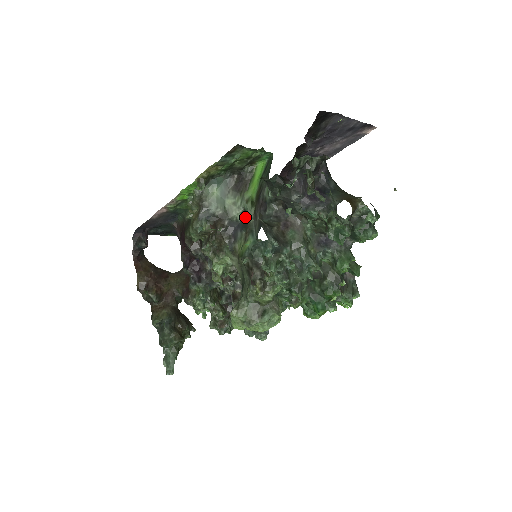
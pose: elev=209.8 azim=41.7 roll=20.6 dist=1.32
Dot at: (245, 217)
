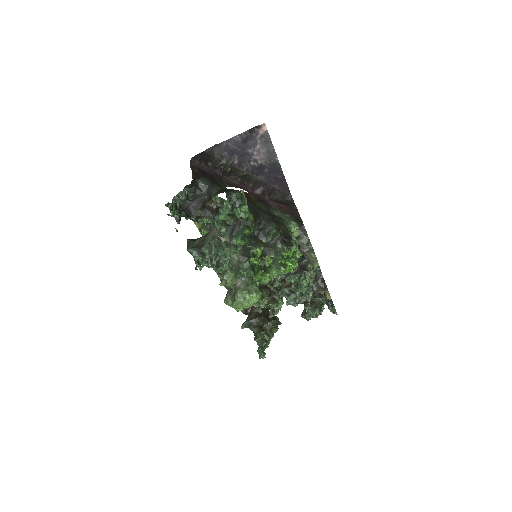
Dot at: occluded
